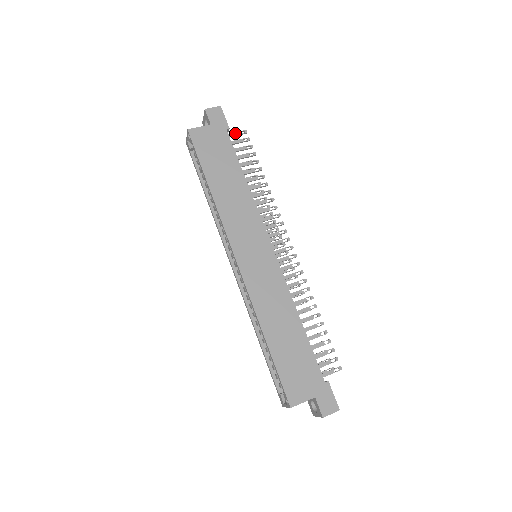
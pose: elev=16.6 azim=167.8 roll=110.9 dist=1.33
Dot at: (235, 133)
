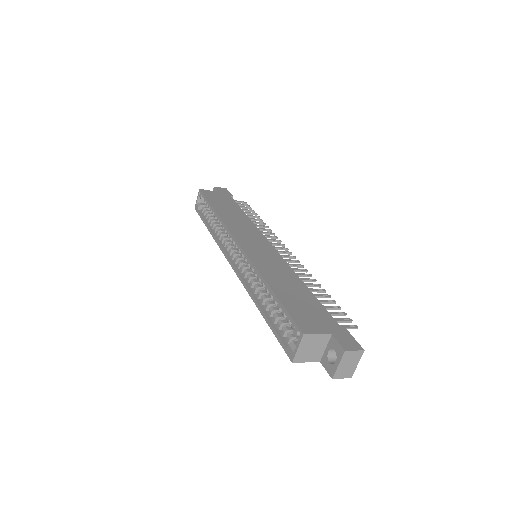
Dot at: (237, 201)
